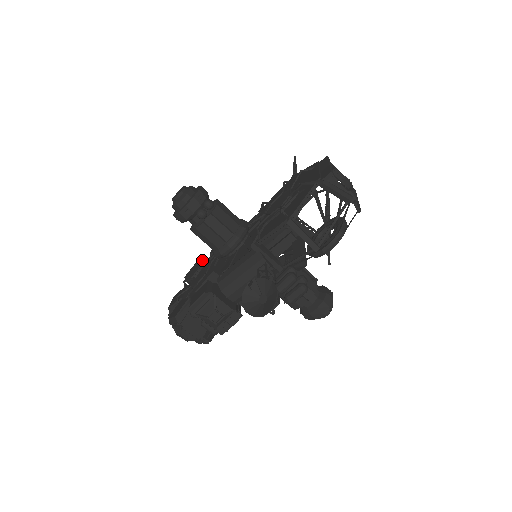
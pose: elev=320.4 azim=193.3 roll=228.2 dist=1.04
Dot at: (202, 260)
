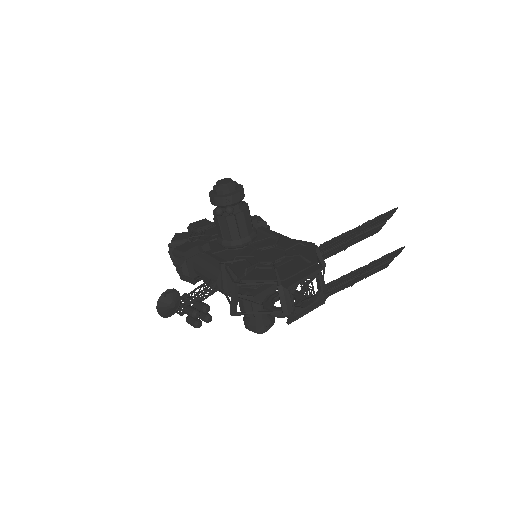
Dot at: occluded
